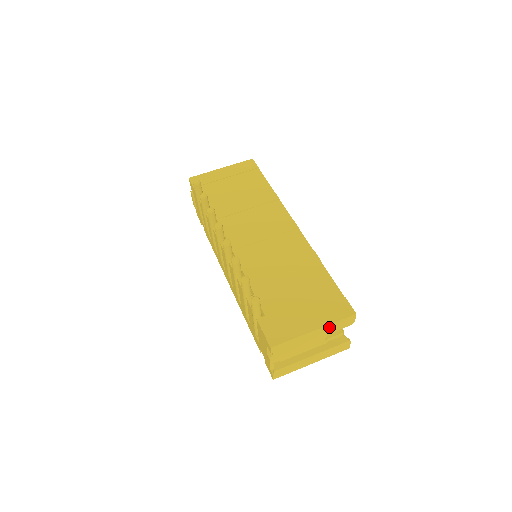
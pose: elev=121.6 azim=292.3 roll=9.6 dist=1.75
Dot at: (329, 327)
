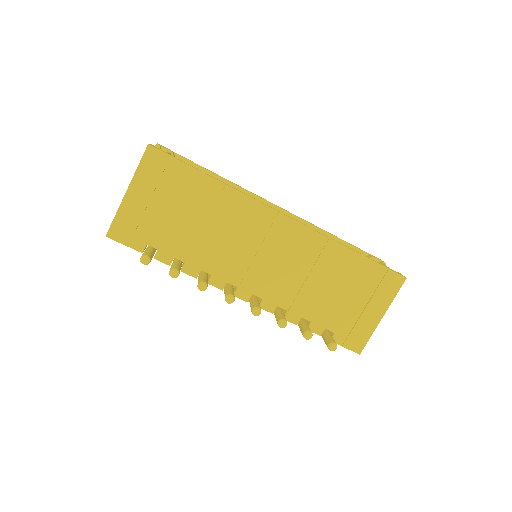
Dot at: (389, 301)
